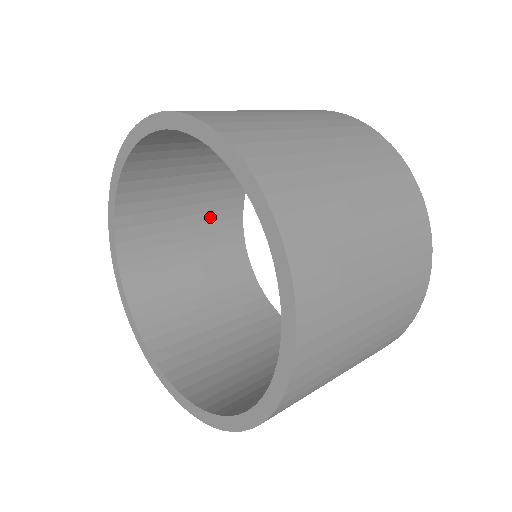
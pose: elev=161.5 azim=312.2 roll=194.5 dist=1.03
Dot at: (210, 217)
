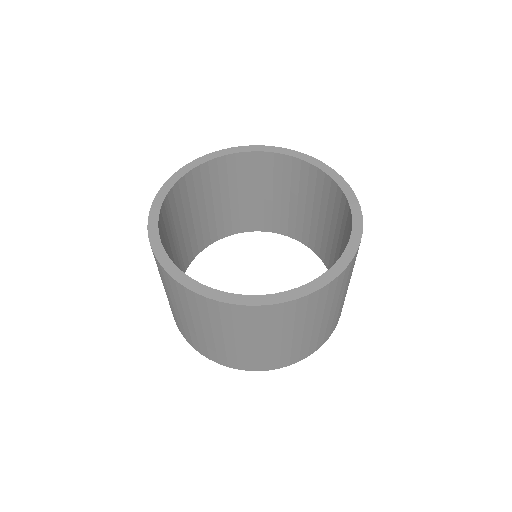
Dot at: (193, 235)
